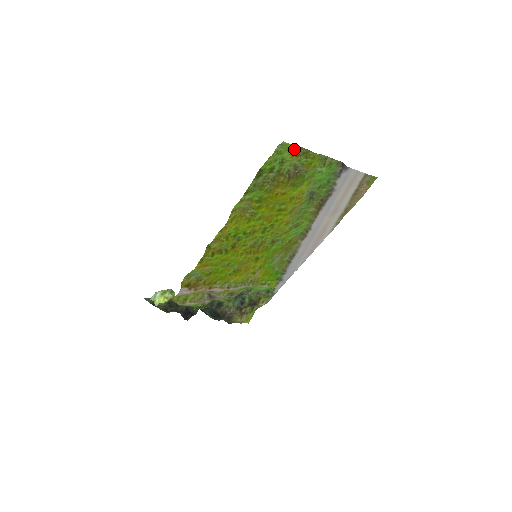
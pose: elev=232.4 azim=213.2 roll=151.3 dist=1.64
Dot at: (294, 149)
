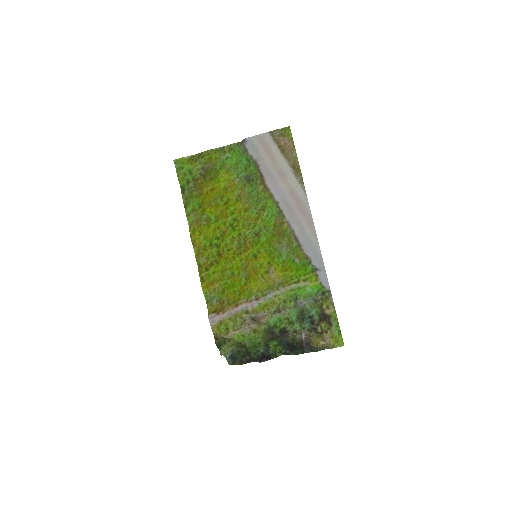
Dot at: (189, 160)
